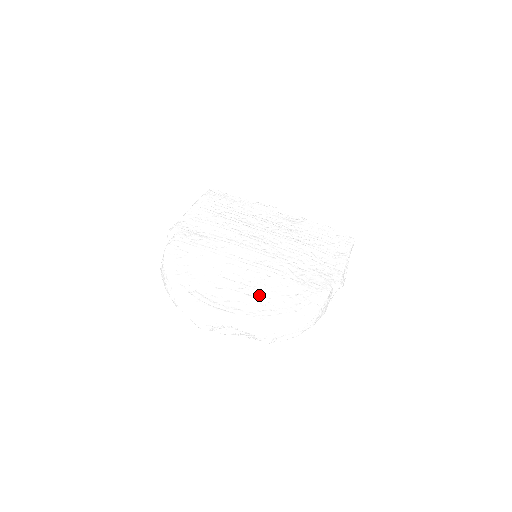
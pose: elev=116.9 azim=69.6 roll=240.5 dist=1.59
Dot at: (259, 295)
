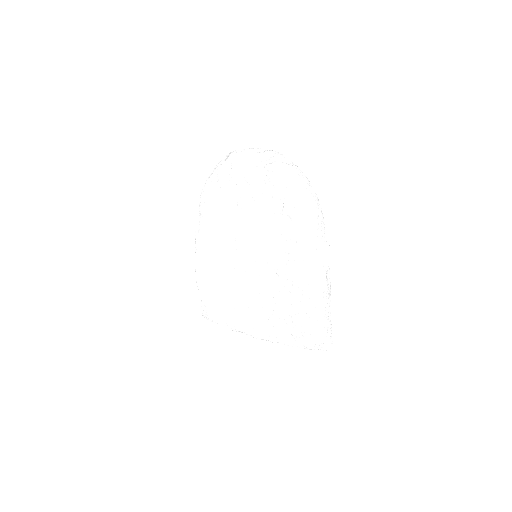
Dot at: occluded
